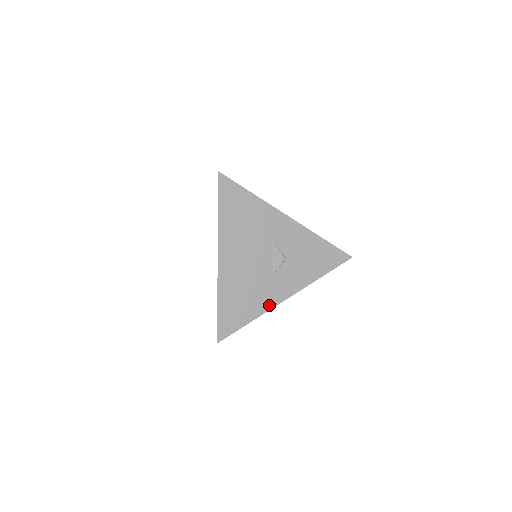
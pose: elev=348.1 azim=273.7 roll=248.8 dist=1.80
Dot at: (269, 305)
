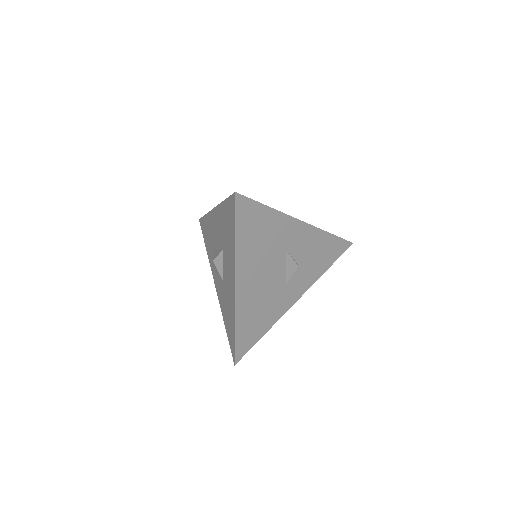
Dot at: (281, 313)
